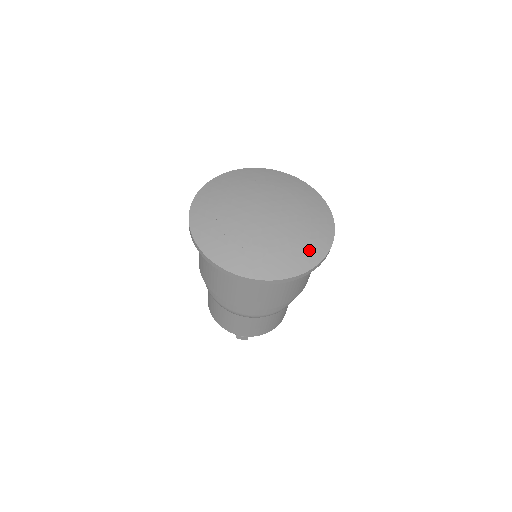
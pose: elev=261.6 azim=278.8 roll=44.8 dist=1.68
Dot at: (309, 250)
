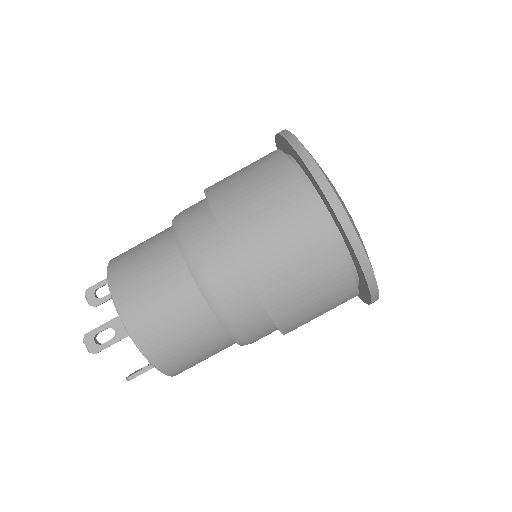
Dot at: occluded
